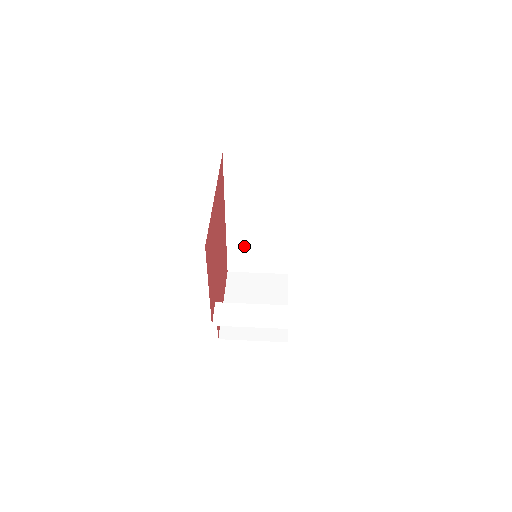
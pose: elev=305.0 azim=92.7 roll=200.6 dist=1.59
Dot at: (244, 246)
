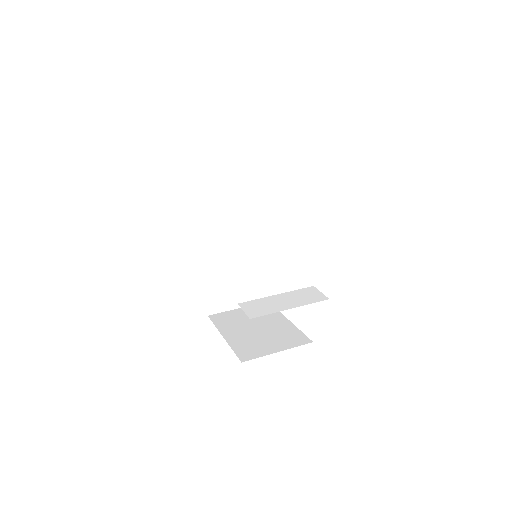
Dot at: (222, 277)
